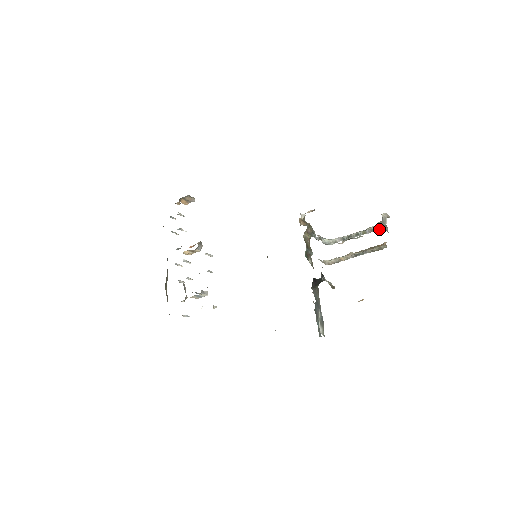
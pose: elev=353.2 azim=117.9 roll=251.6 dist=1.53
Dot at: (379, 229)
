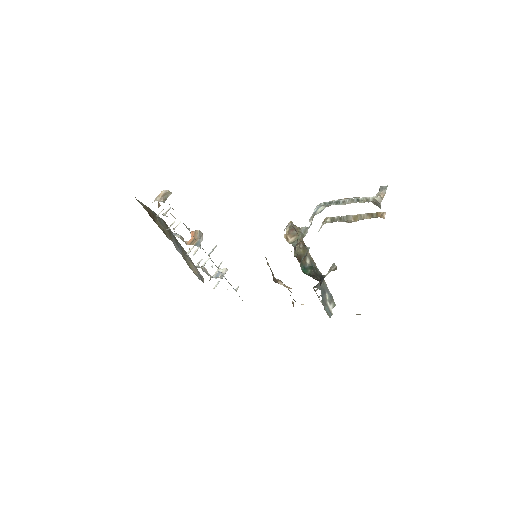
Dot at: occluded
